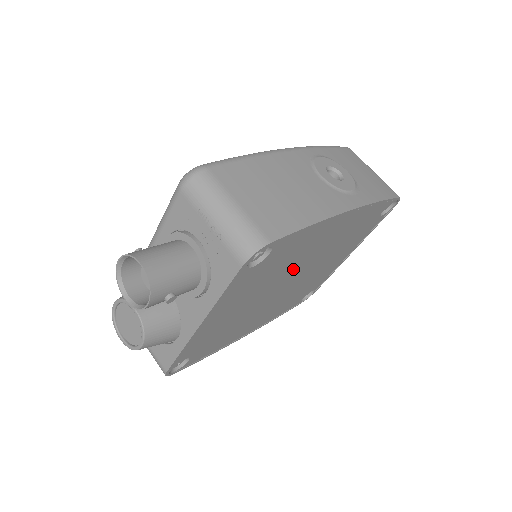
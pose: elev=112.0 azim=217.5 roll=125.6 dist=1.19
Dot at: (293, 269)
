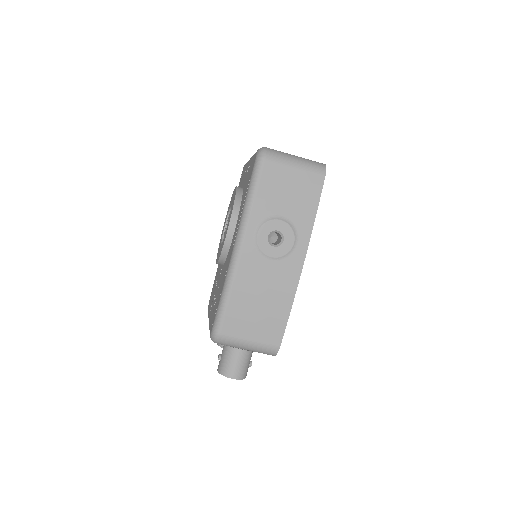
Dot at: occluded
